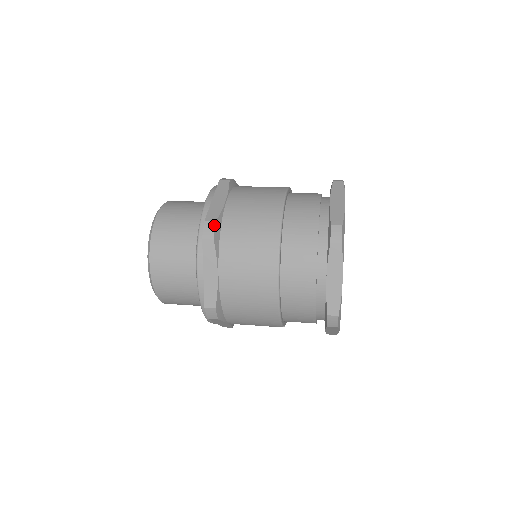
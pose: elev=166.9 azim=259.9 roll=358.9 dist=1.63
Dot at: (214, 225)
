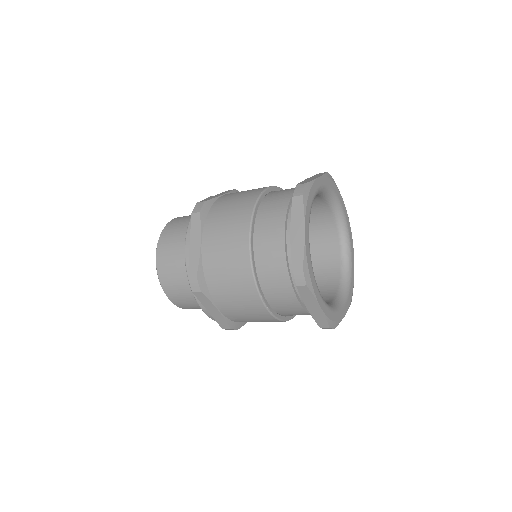
Dot at: (203, 203)
